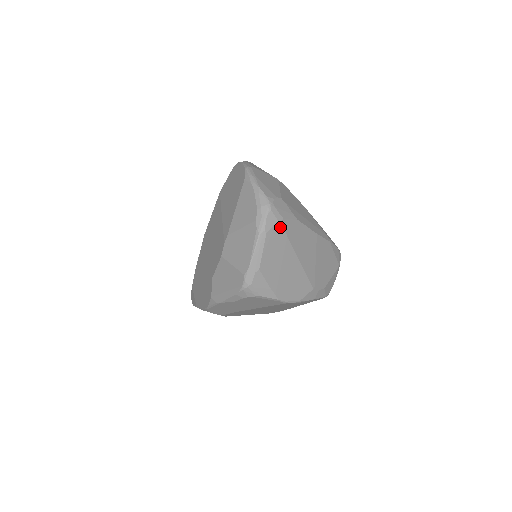
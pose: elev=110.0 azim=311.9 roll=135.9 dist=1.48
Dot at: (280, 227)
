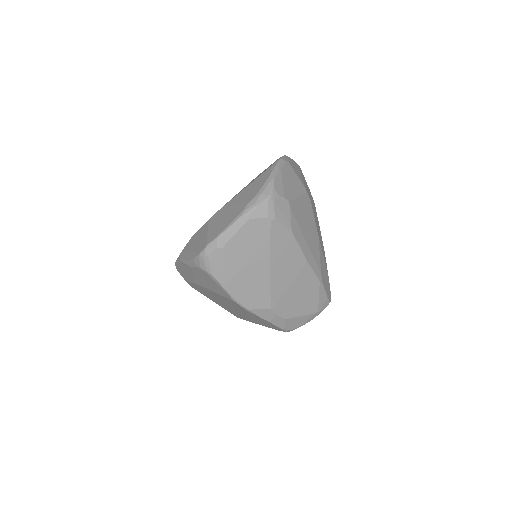
Dot at: (267, 224)
